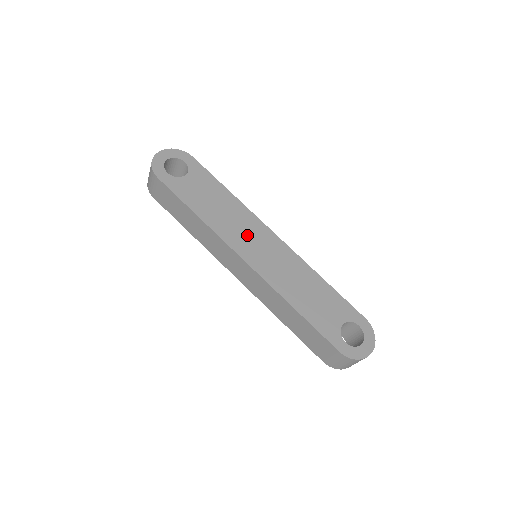
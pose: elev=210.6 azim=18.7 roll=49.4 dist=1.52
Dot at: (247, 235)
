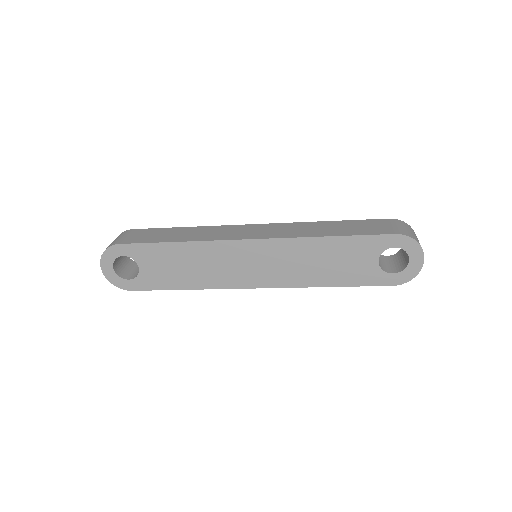
Dot at: (233, 266)
